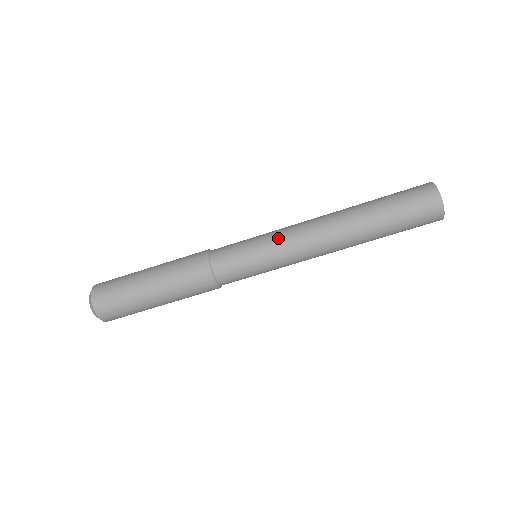
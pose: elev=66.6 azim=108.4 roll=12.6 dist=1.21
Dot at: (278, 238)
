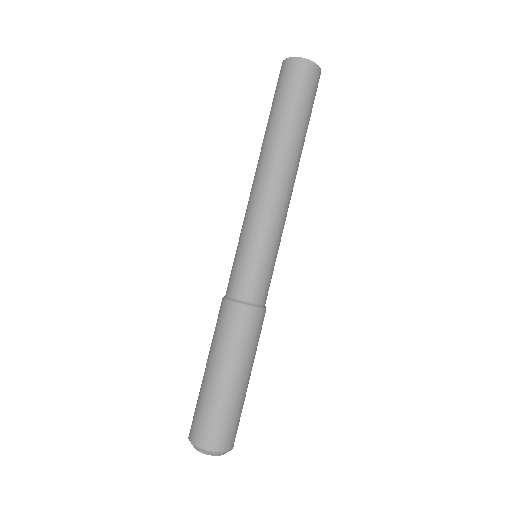
Dot at: (243, 221)
